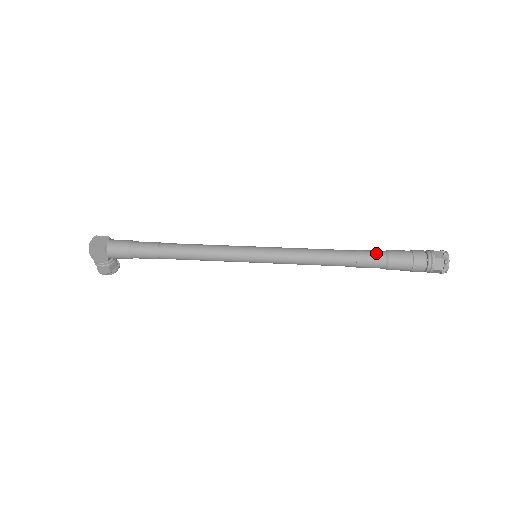
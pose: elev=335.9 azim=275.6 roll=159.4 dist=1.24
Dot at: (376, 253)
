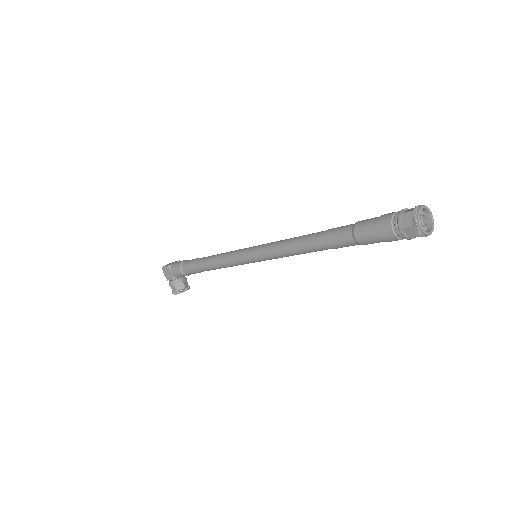
Dot at: occluded
